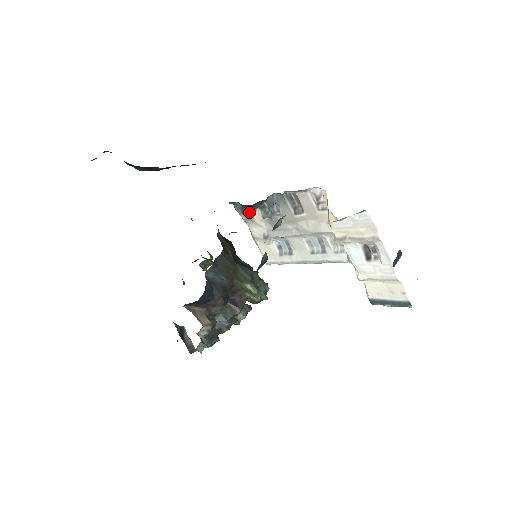
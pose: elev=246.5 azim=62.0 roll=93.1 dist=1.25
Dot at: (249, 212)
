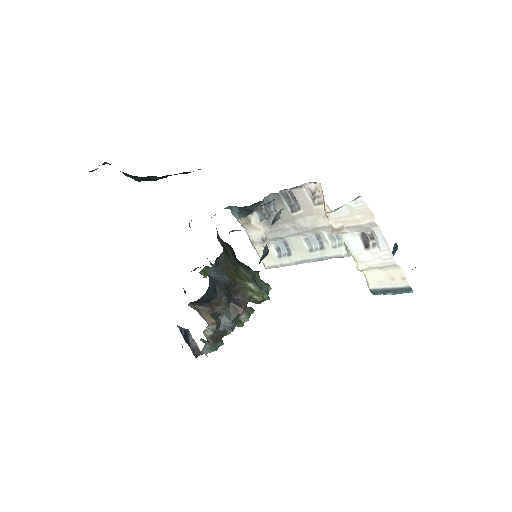
Dot at: (246, 216)
